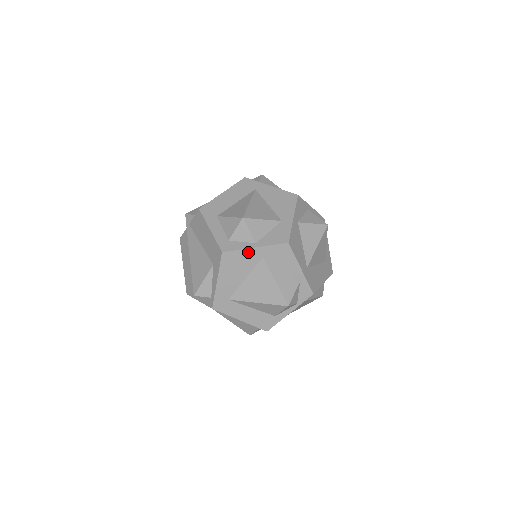
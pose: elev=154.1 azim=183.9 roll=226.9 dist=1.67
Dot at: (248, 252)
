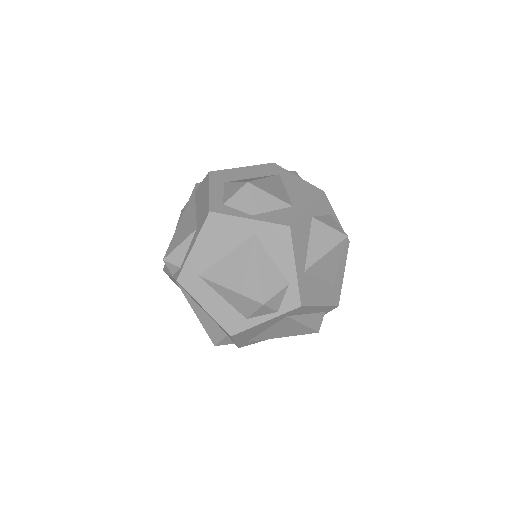
Dot at: (239, 222)
